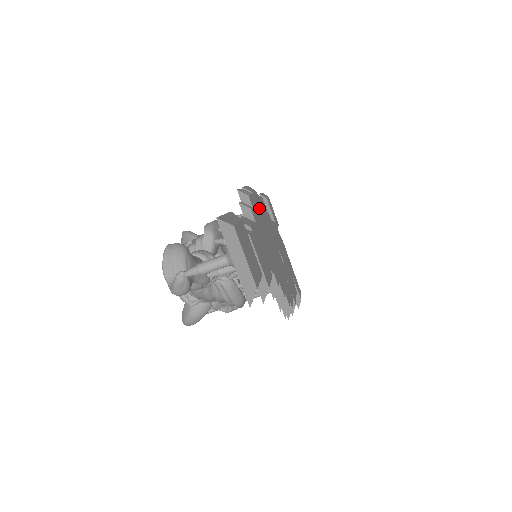
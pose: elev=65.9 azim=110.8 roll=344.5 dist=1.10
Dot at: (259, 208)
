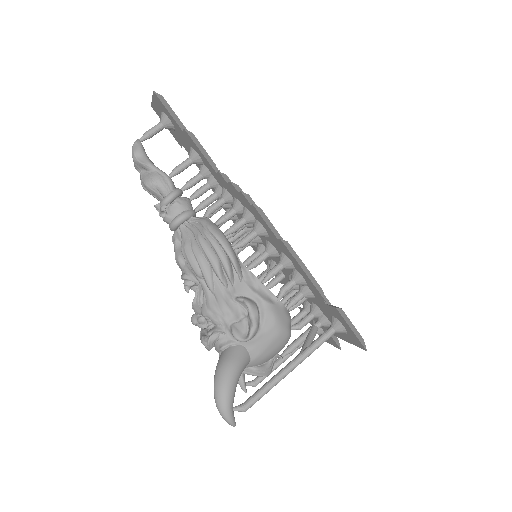
Dot at: occluded
